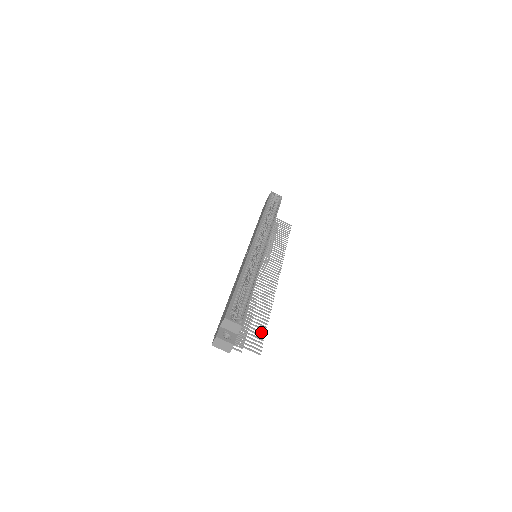
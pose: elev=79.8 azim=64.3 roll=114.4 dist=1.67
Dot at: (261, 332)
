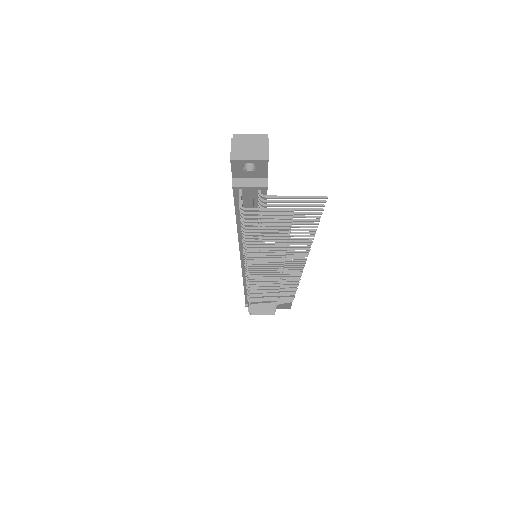
Dot at: (310, 219)
